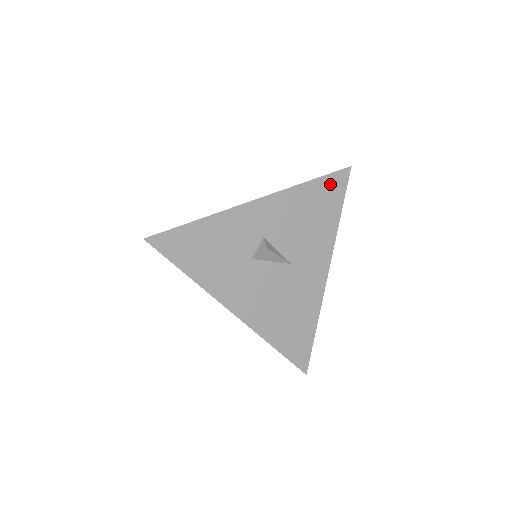
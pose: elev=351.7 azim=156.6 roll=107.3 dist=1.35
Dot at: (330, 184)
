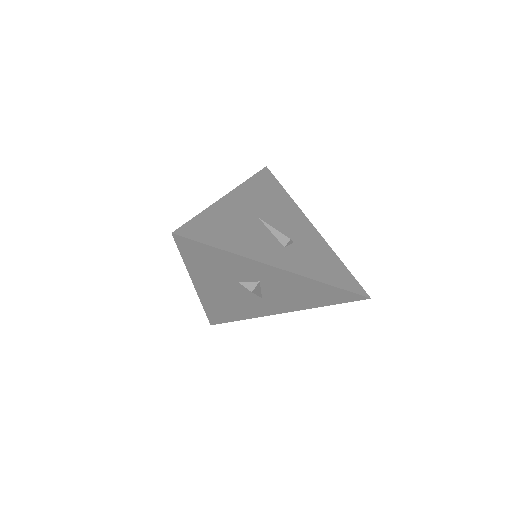
Dot at: (343, 294)
